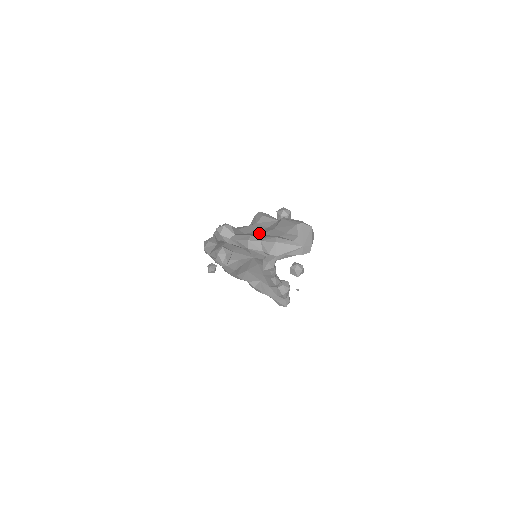
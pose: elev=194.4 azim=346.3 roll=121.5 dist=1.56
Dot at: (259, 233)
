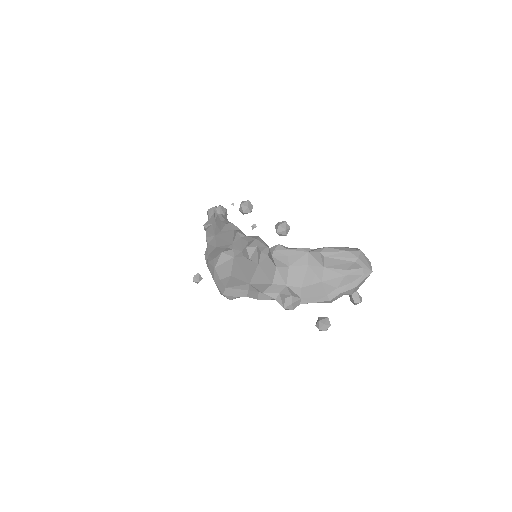
Dot at: (316, 280)
